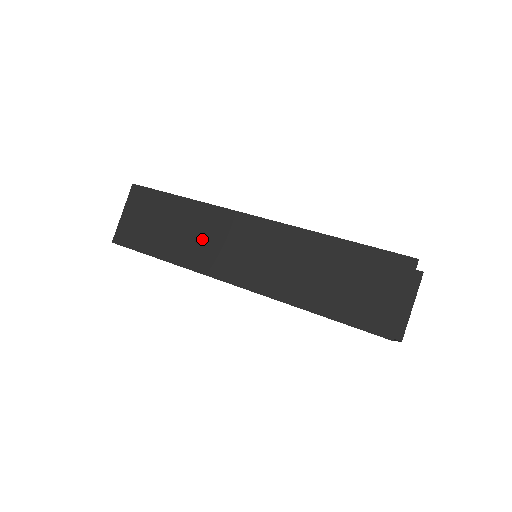
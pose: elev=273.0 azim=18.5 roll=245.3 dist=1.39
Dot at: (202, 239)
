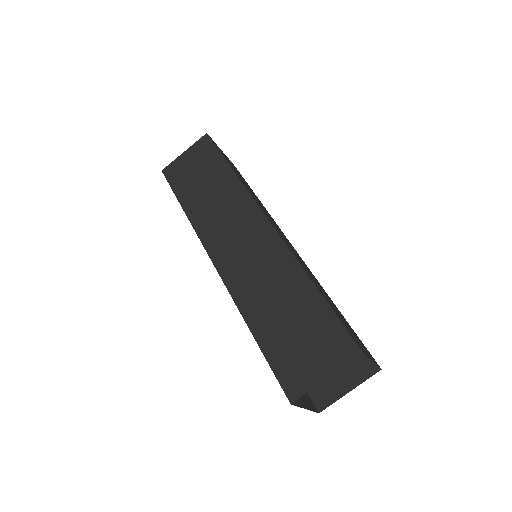
Dot at: (220, 213)
